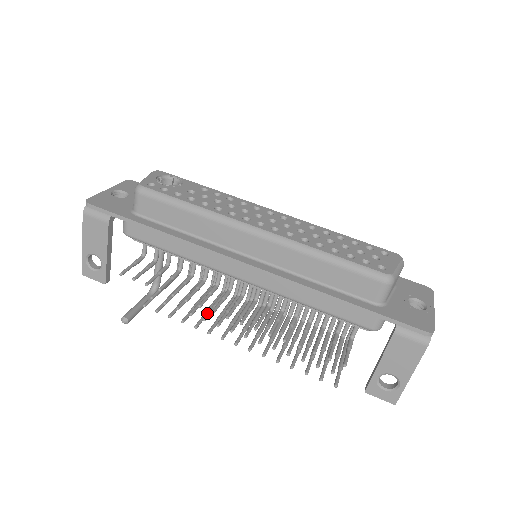
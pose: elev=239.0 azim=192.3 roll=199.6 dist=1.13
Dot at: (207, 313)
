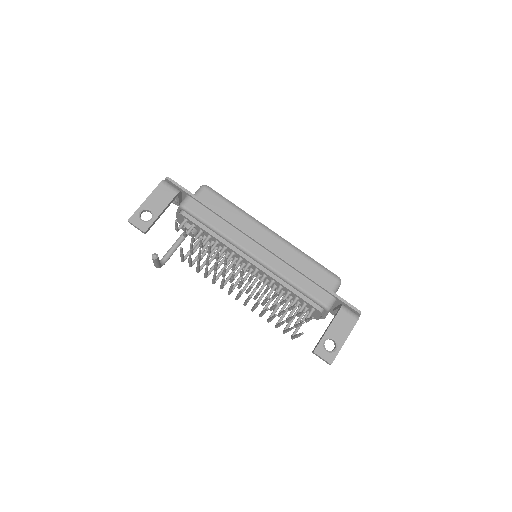
Dot at: occluded
